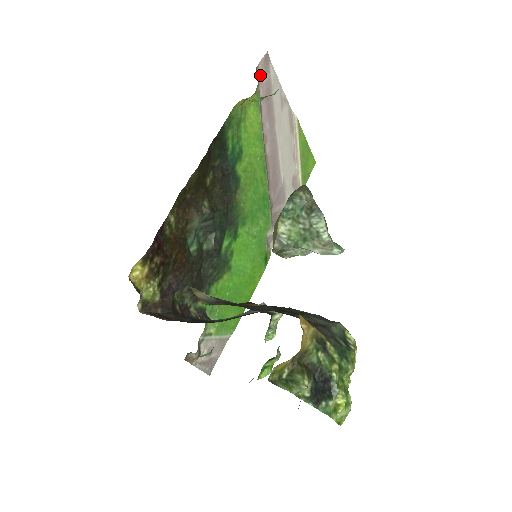
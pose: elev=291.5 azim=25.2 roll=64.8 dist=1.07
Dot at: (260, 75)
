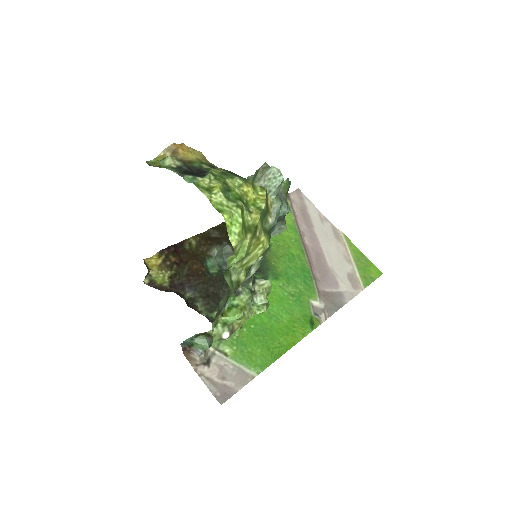
Dot at: (293, 199)
